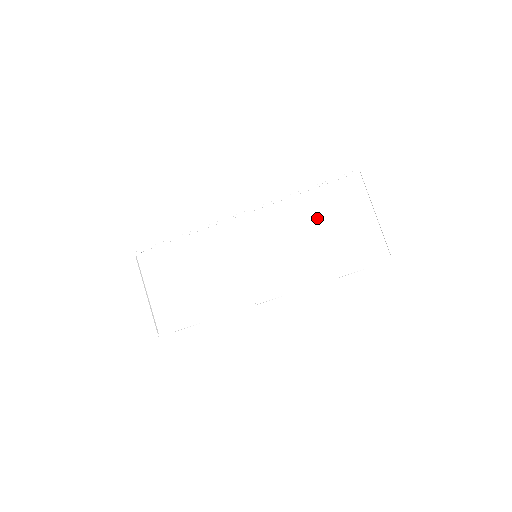
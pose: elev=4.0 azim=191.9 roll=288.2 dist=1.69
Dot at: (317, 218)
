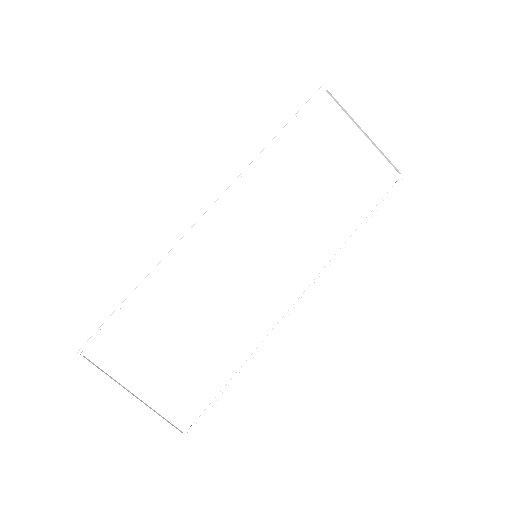
Dot at: (304, 170)
